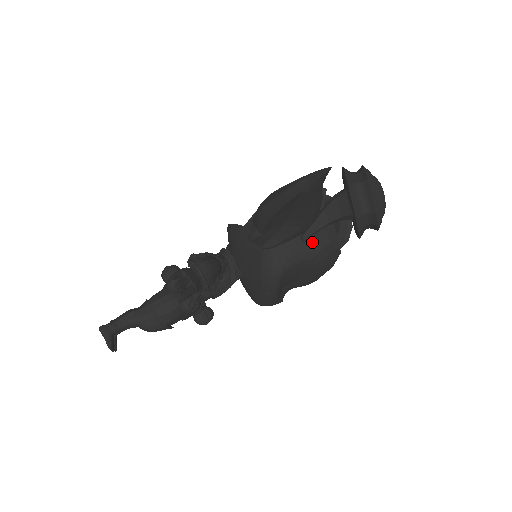
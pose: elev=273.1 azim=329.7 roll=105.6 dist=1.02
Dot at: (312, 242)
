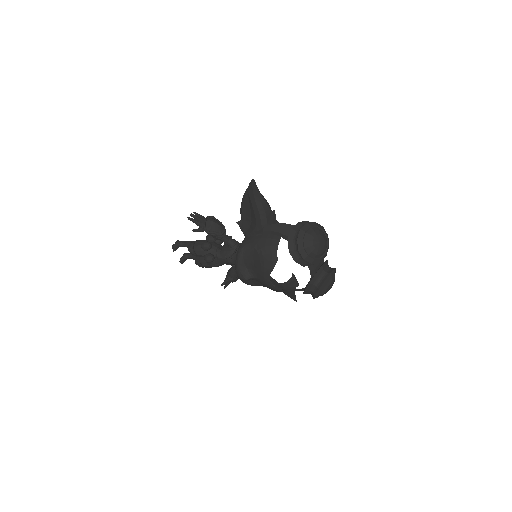
Dot at: (263, 241)
